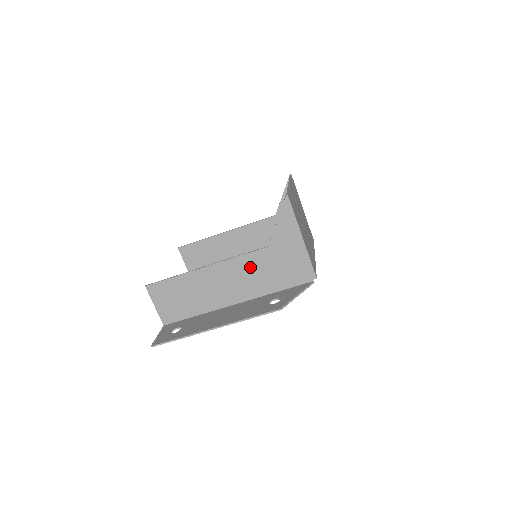
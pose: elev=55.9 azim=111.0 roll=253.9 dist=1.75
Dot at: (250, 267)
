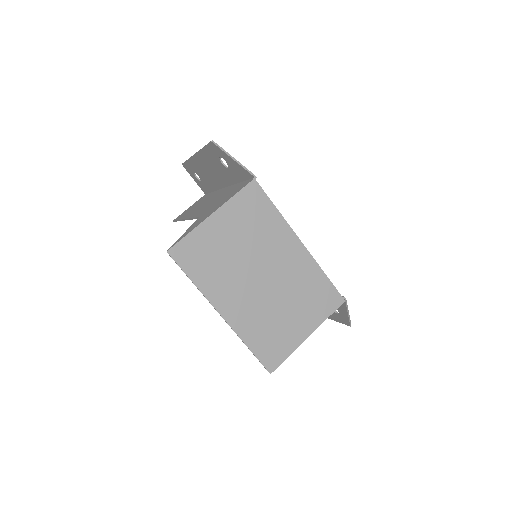
Dot at: occluded
